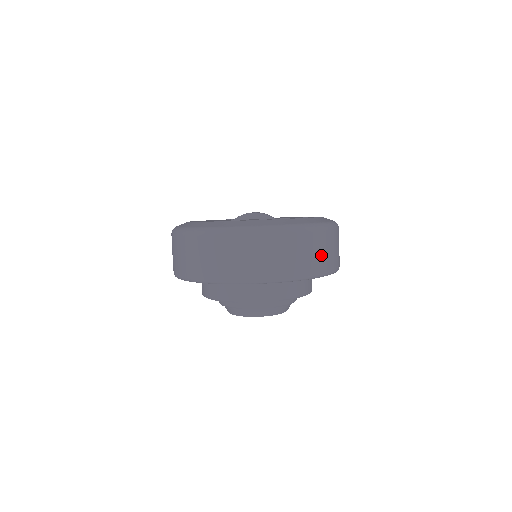
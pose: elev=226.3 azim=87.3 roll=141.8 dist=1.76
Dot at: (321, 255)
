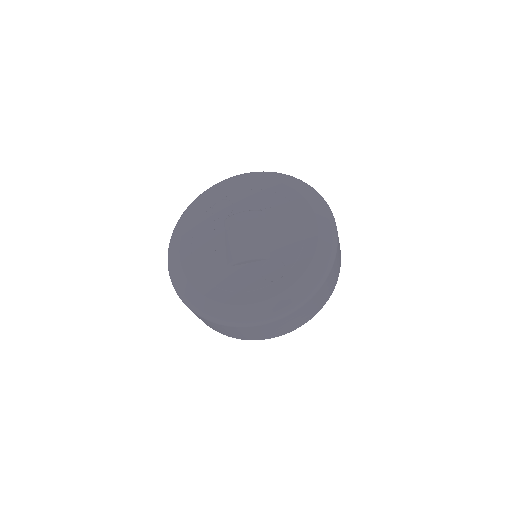
Dot at: (323, 297)
